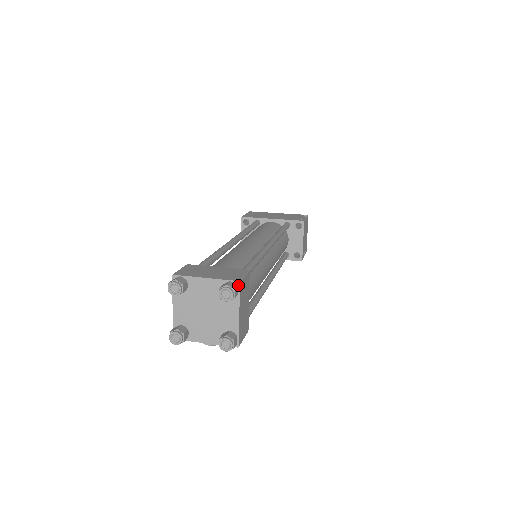
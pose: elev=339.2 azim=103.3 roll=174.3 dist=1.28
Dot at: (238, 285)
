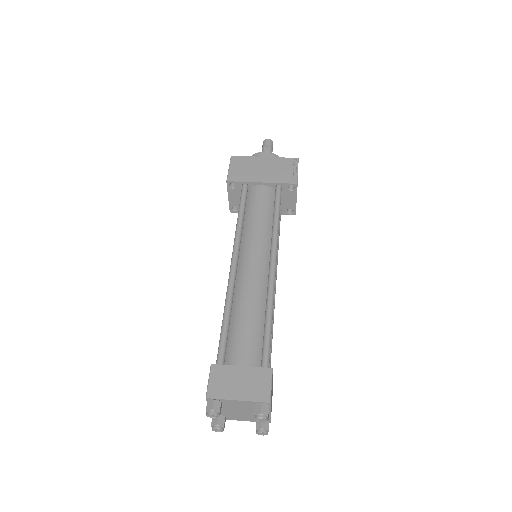
Dot at: (269, 404)
